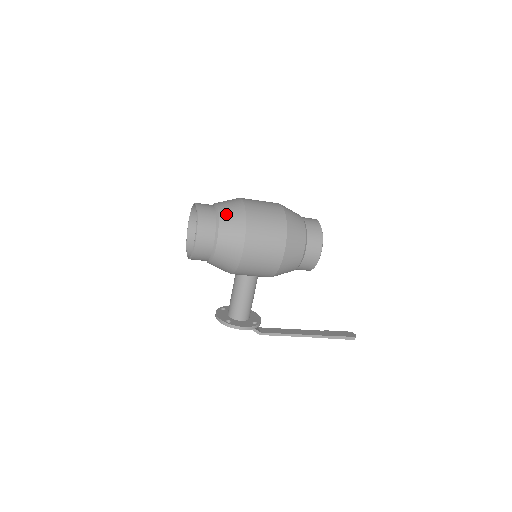
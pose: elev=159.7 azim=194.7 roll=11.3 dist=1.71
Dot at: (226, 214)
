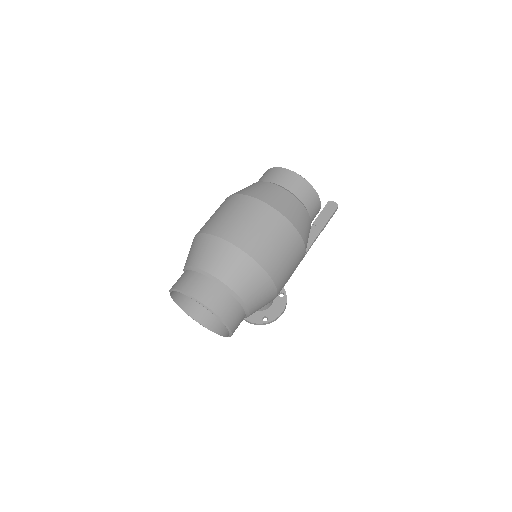
Dot at: (238, 281)
